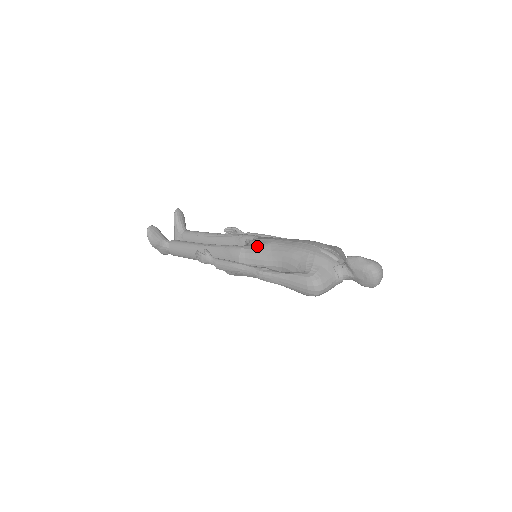
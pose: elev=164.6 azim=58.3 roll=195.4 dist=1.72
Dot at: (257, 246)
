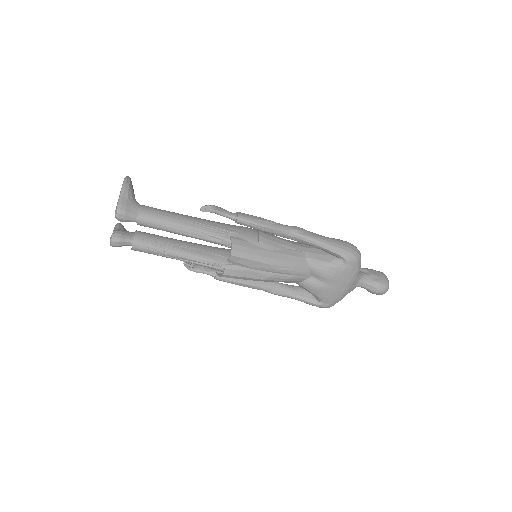
Dot at: occluded
